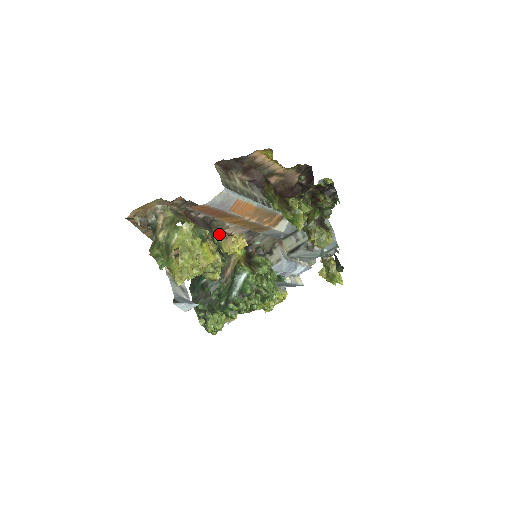
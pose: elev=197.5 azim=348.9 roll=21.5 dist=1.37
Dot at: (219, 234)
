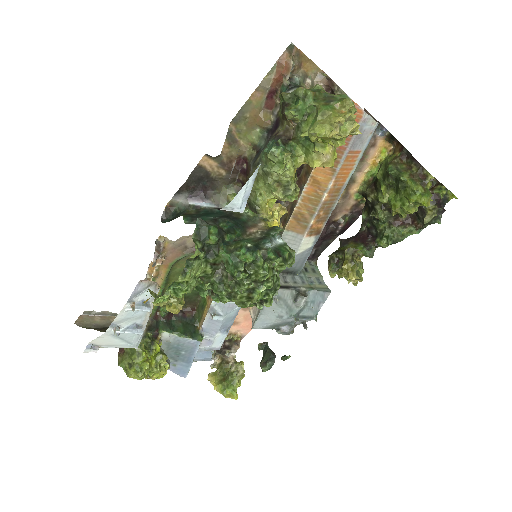
Dot at: occluded
